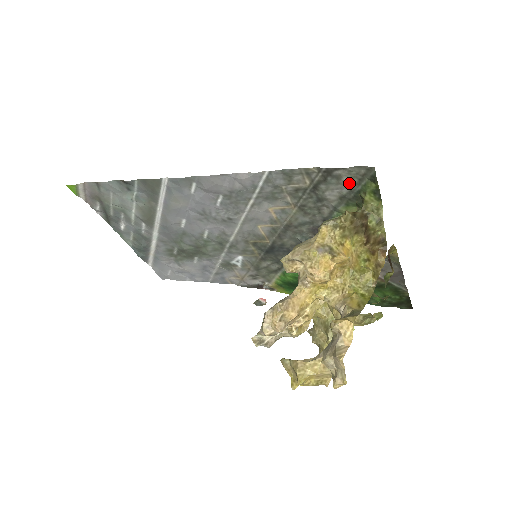
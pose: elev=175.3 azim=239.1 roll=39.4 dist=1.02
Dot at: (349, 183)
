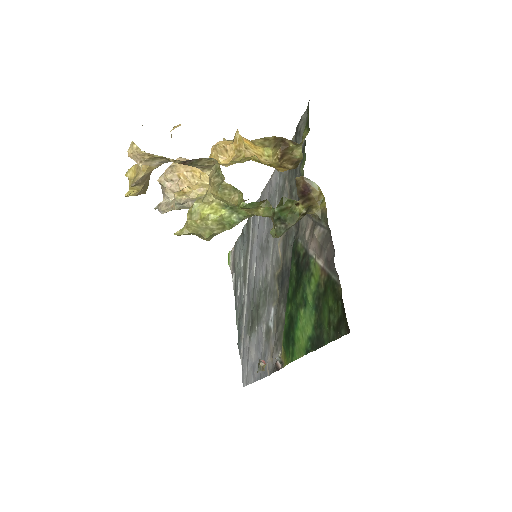
Dot at: occluded
